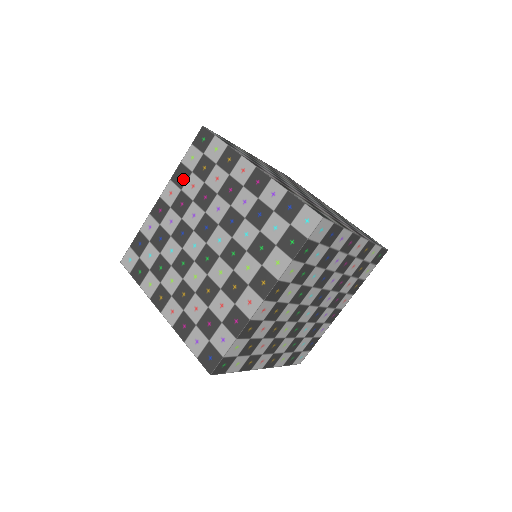
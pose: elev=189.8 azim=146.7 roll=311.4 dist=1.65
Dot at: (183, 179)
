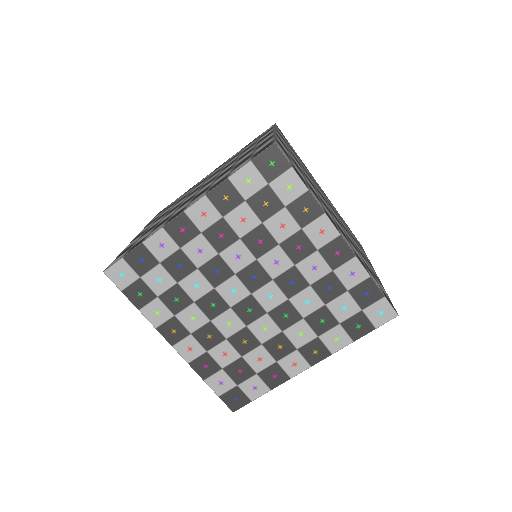
Dot at: (228, 204)
